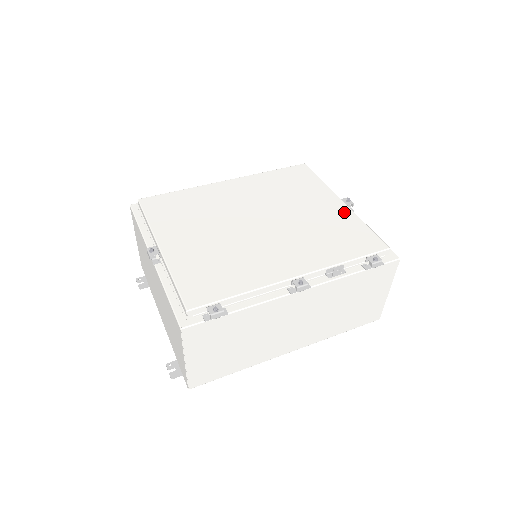
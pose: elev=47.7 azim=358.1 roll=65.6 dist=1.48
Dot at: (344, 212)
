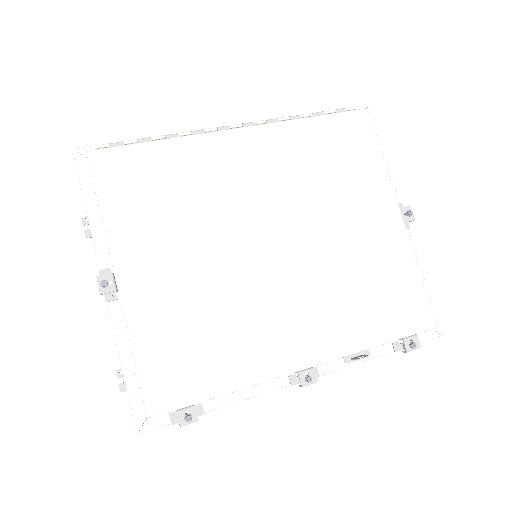
Dot at: (397, 241)
